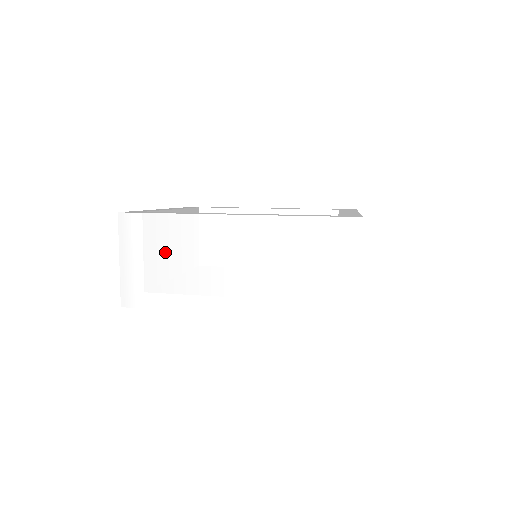
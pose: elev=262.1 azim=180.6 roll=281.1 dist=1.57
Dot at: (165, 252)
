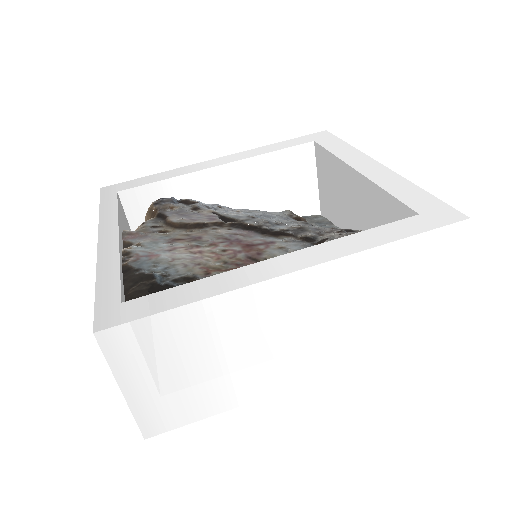
Dot at: (195, 354)
